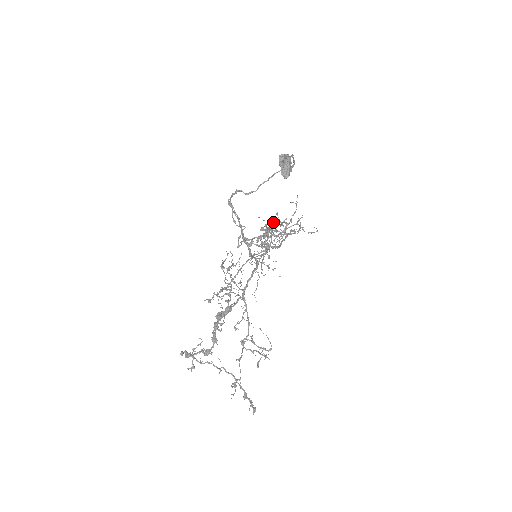
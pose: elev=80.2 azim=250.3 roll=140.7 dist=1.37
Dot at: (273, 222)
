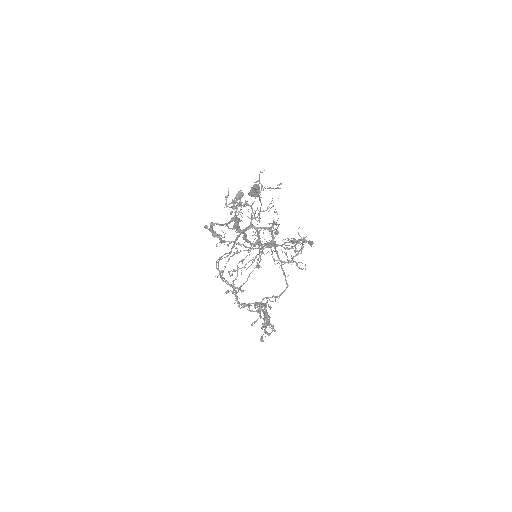
Dot at: occluded
